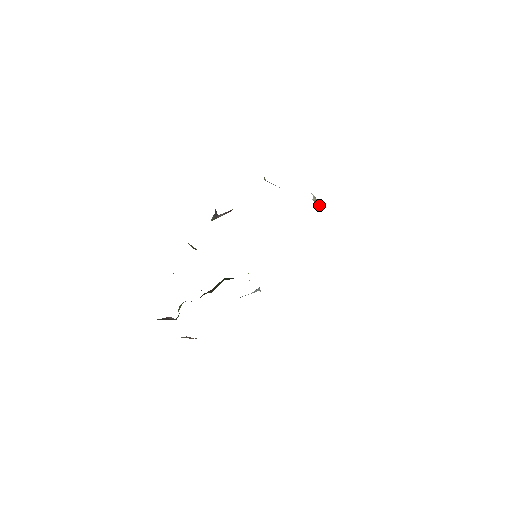
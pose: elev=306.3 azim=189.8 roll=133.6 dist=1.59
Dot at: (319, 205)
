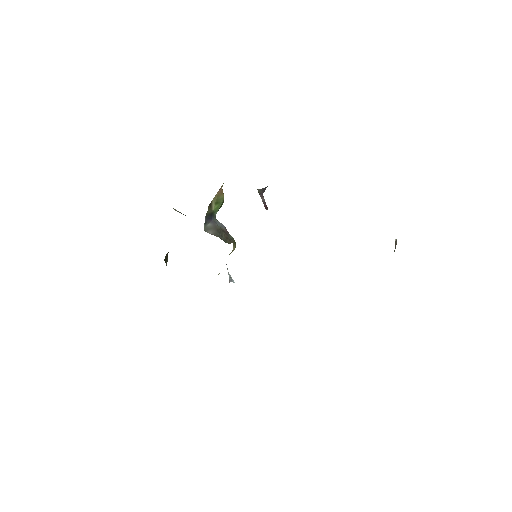
Dot at: occluded
